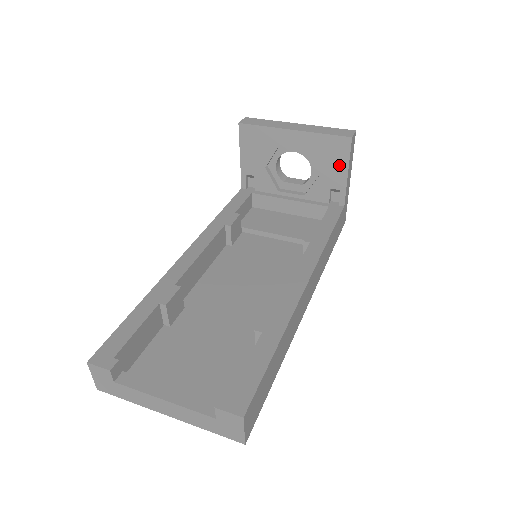
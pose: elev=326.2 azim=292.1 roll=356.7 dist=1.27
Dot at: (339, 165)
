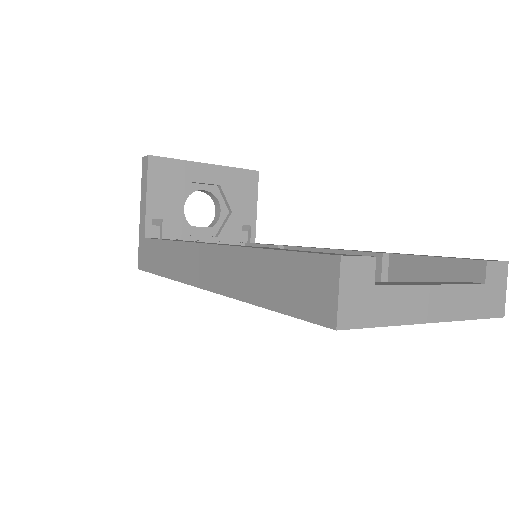
Dot at: (249, 199)
